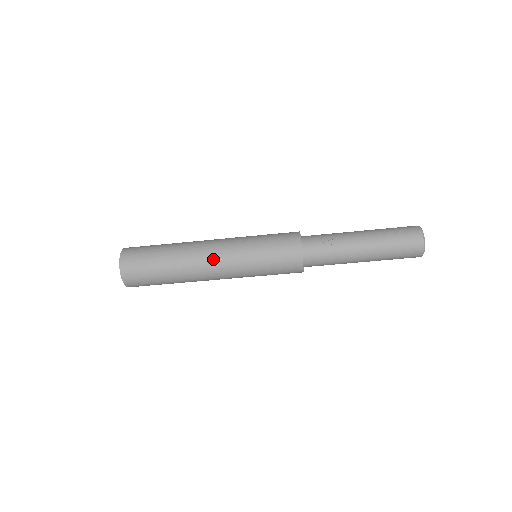
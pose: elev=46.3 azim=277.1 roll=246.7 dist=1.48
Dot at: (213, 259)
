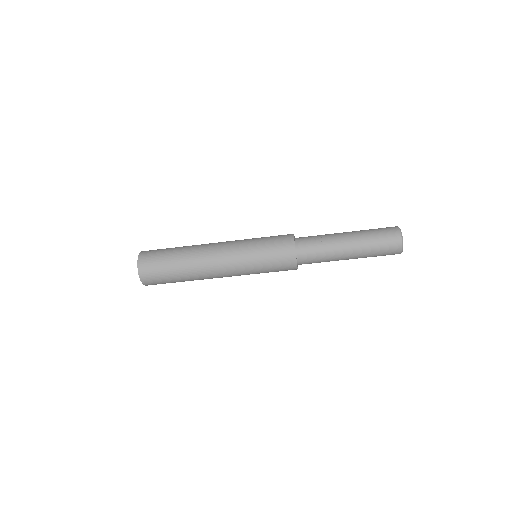
Dot at: (218, 255)
